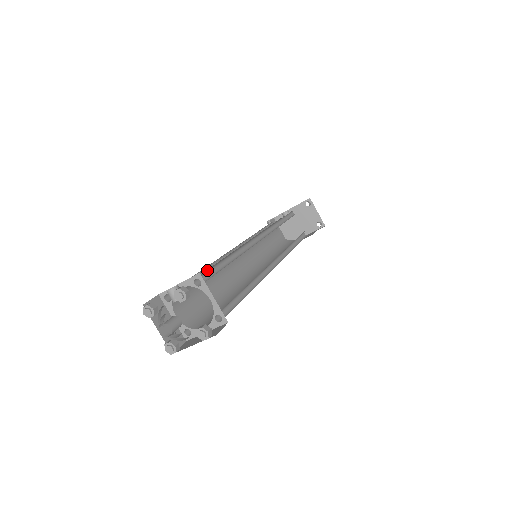
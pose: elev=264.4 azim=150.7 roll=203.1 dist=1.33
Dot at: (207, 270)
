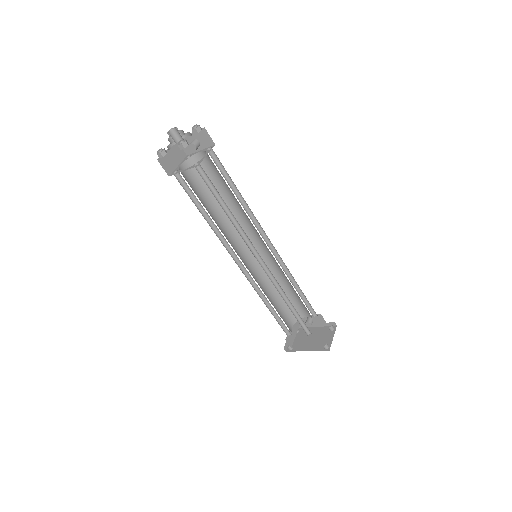
Dot at: (221, 194)
